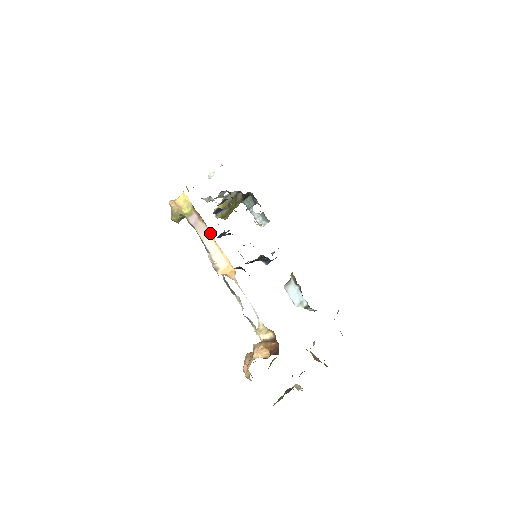
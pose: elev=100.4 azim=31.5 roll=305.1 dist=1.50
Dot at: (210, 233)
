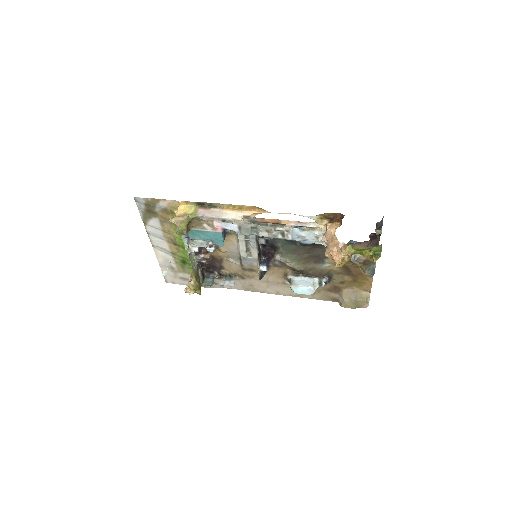
Dot at: (222, 209)
